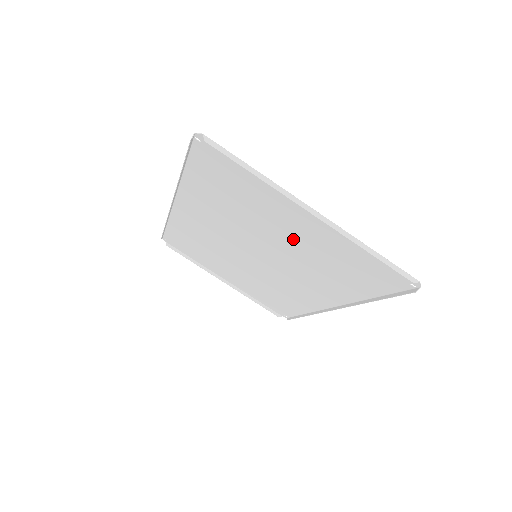
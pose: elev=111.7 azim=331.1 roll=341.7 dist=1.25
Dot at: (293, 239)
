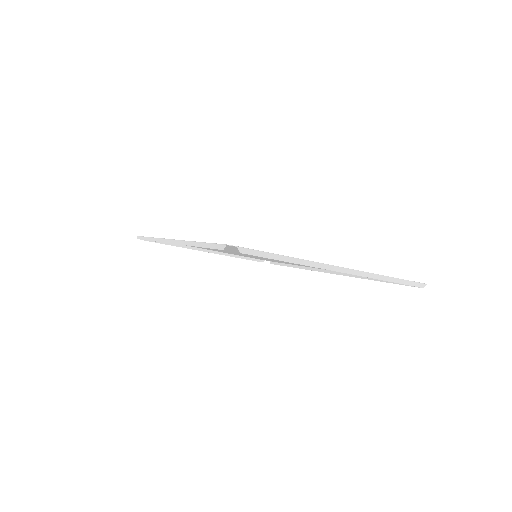
Dot at: occluded
